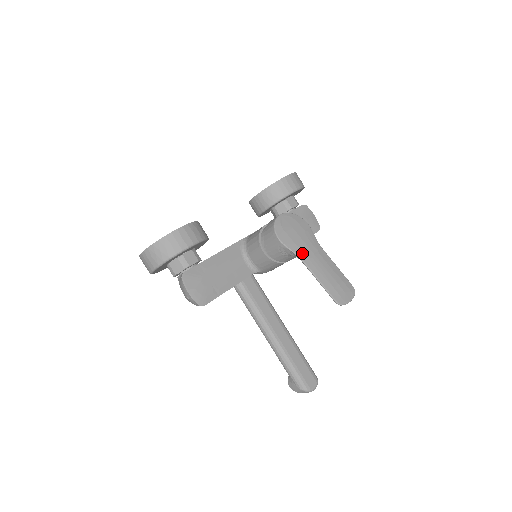
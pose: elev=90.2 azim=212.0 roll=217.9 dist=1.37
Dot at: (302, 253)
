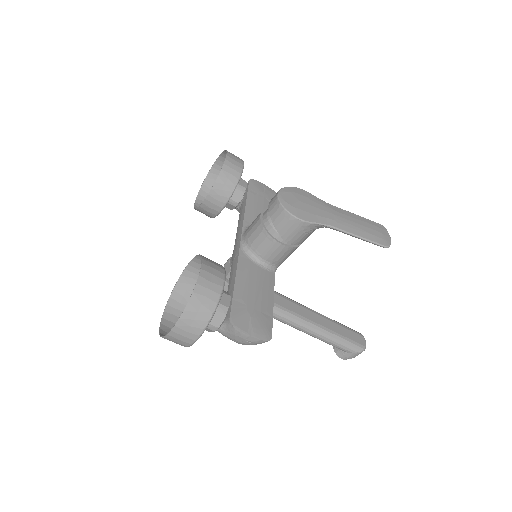
Dot at: (327, 220)
